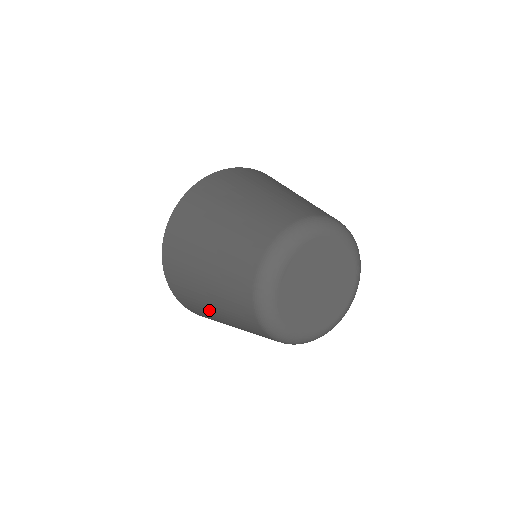
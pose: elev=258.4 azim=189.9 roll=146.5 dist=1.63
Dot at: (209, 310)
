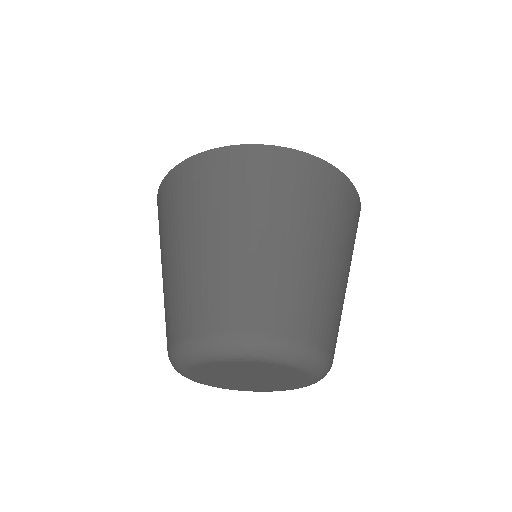
Dot at: occluded
